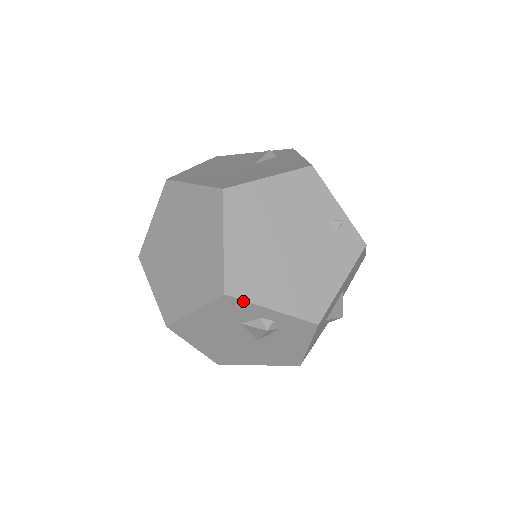
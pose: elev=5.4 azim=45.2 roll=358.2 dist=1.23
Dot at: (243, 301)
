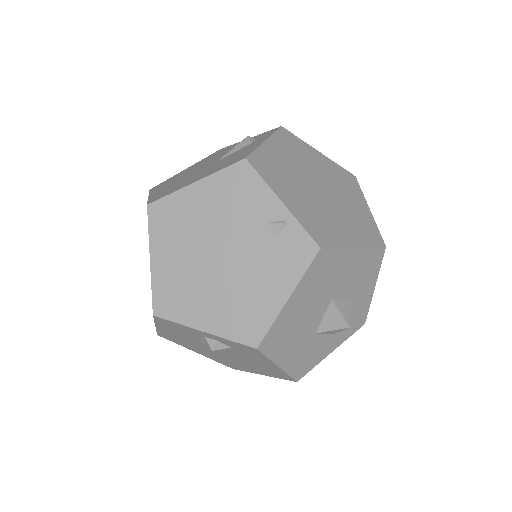
Dot at: (173, 322)
